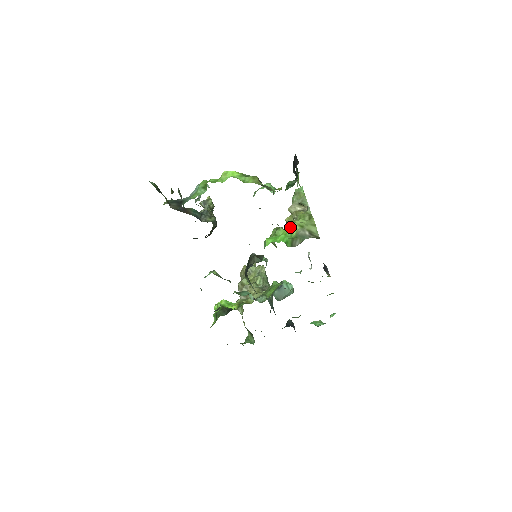
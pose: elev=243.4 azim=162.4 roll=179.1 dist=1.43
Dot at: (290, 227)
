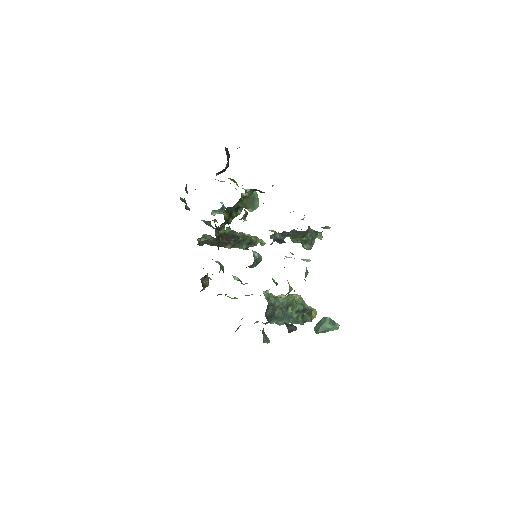
Dot at: occluded
